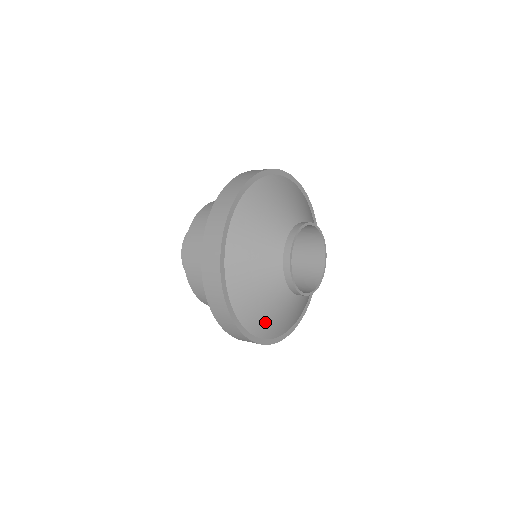
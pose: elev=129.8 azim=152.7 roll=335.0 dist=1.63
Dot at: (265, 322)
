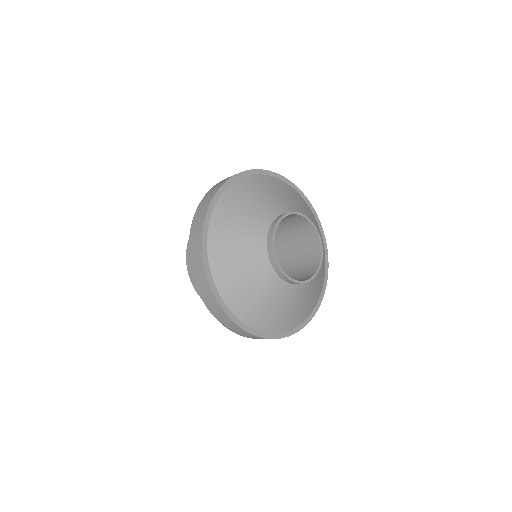
Dot at: (251, 306)
